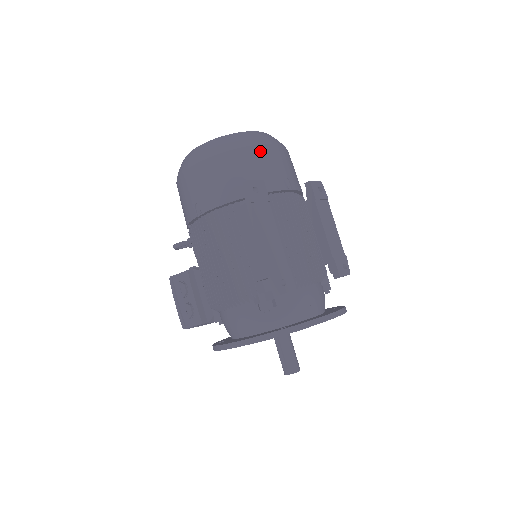
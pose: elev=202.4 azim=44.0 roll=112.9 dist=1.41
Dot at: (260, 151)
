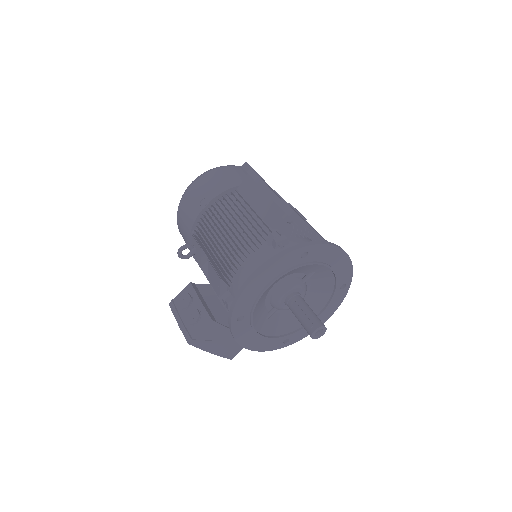
Dot at: occluded
